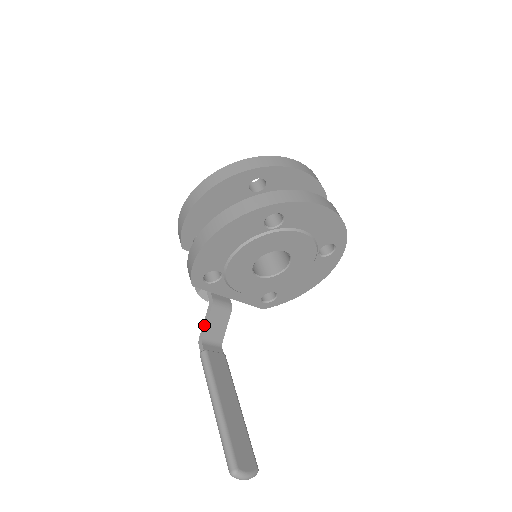
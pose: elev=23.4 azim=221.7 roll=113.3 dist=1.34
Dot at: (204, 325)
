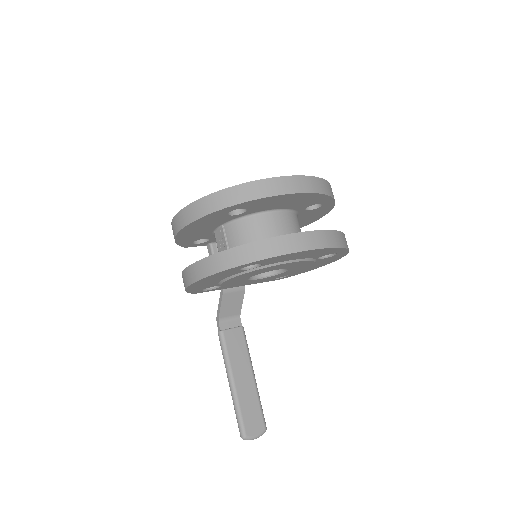
Dot at: (219, 308)
